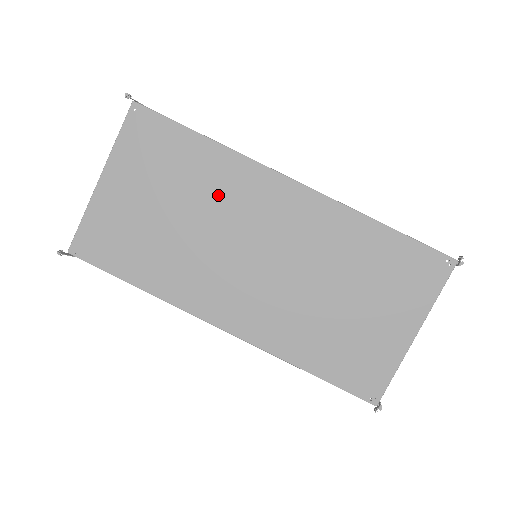
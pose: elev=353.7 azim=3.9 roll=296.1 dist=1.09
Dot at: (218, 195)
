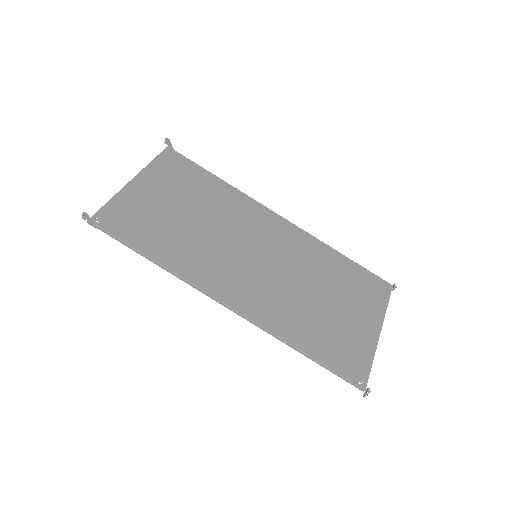
Dot at: (227, 211)
